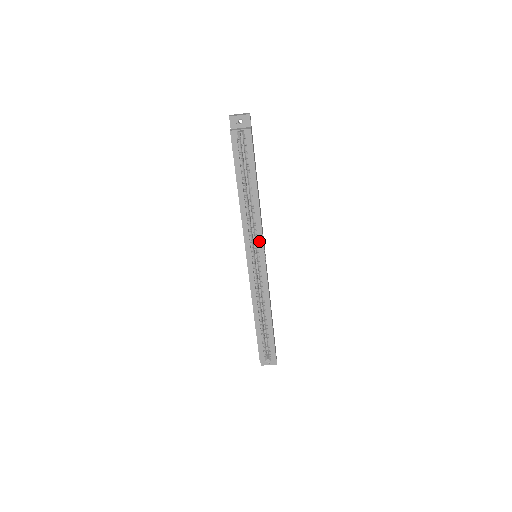
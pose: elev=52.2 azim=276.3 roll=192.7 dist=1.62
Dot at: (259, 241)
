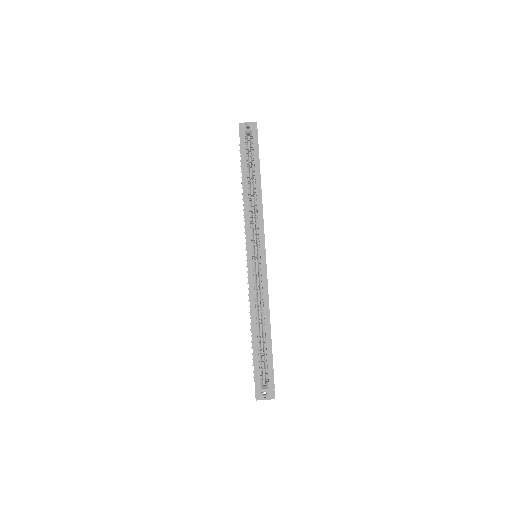
Dot at: (260, 234)
